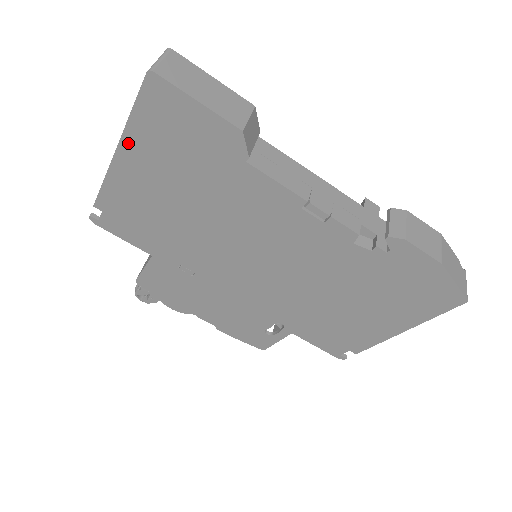
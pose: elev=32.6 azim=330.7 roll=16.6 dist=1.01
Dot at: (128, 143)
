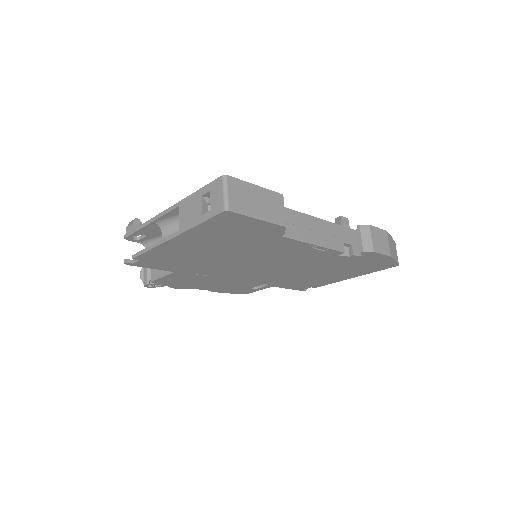
Dot at: (186, 235)
